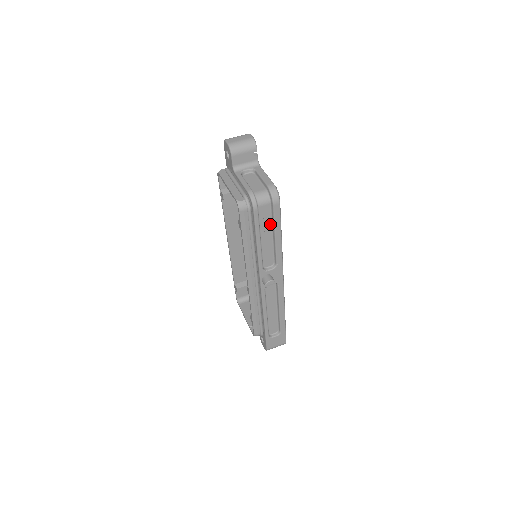
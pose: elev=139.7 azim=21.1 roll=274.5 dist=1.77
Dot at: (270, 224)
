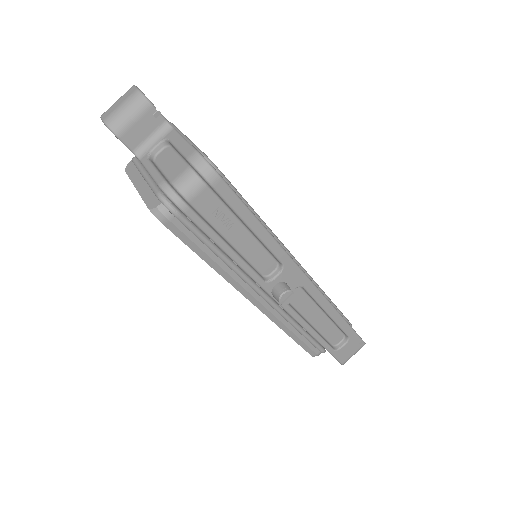
Dot at: (231, 215)
